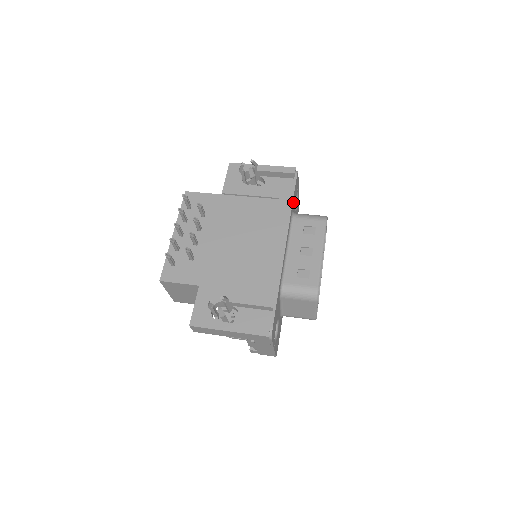
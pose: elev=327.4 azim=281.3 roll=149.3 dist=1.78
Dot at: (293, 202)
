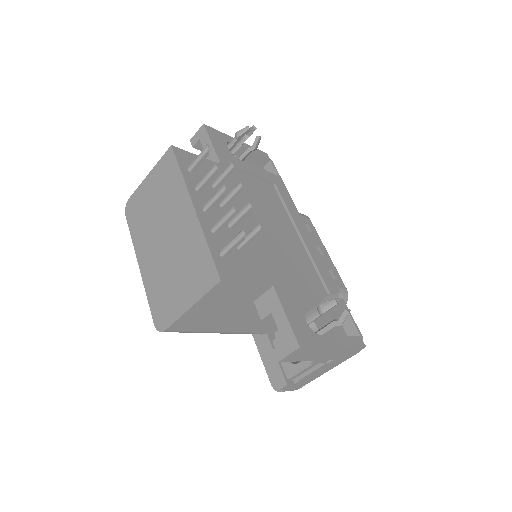
Dot at: occluded
